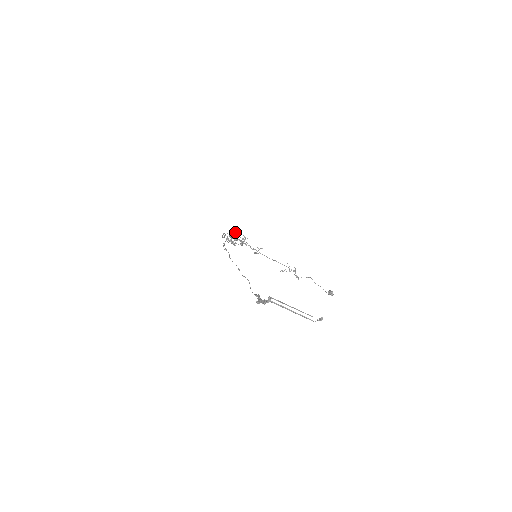
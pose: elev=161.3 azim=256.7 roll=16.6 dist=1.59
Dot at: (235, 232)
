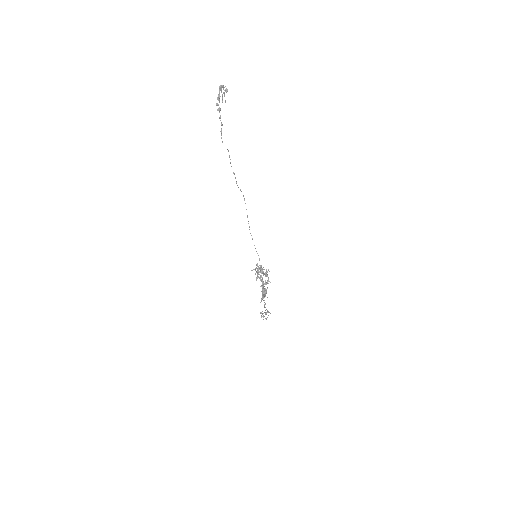
Dot at: (267, 272)
